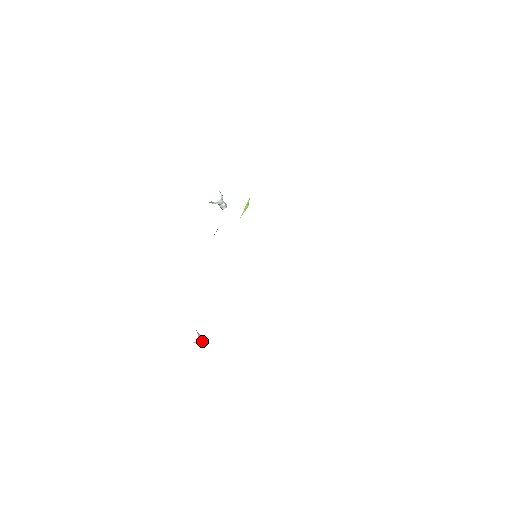
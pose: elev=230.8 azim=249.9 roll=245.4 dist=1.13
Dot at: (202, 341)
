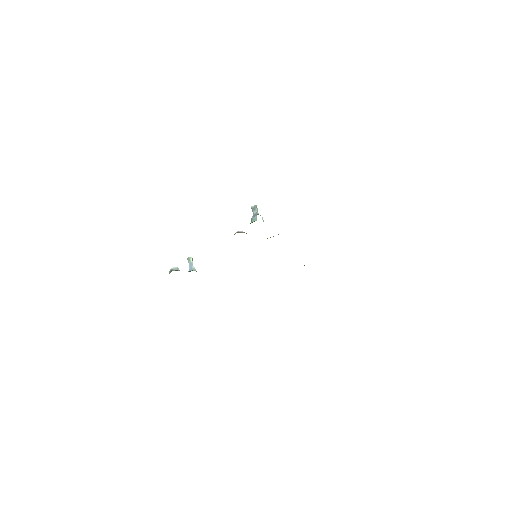
Dot at: (192, 263)
